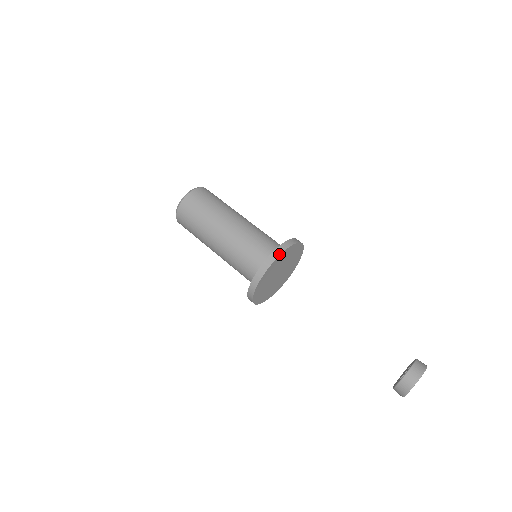
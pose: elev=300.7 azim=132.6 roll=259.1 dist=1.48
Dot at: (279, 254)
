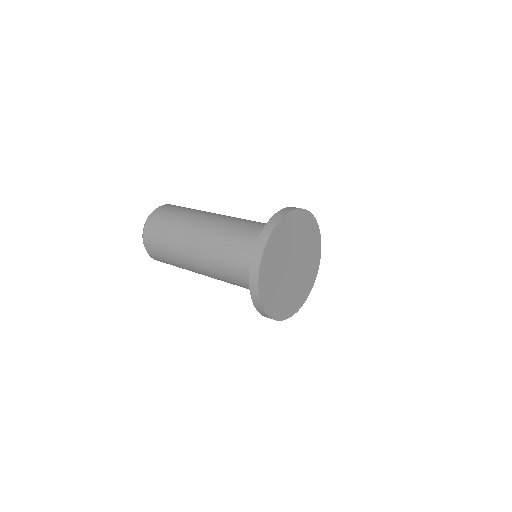
Dot at: (266, 238)
